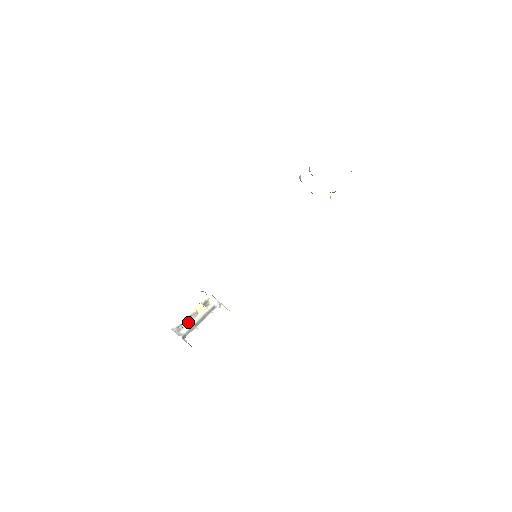
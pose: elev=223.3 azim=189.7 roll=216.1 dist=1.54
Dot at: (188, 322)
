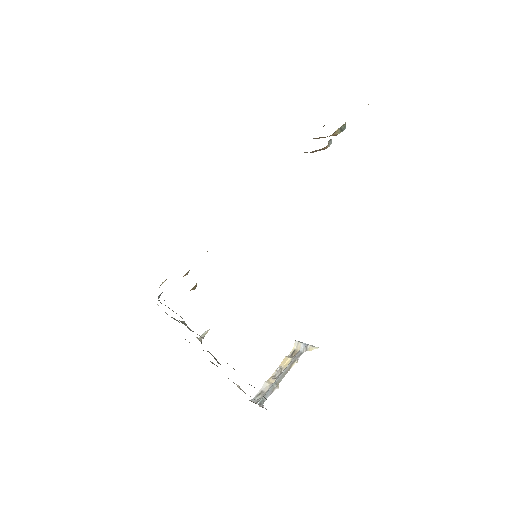
Dot at: (269, 384)
